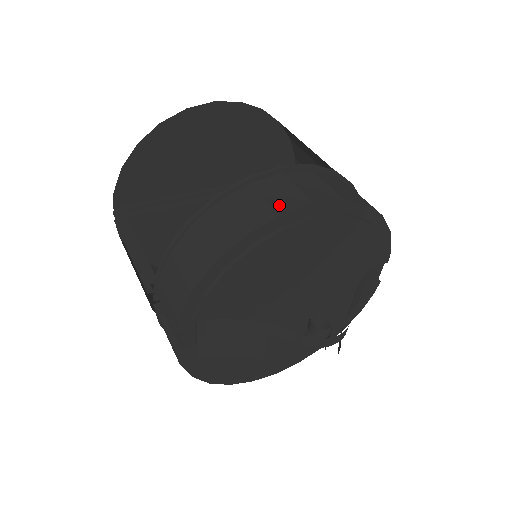
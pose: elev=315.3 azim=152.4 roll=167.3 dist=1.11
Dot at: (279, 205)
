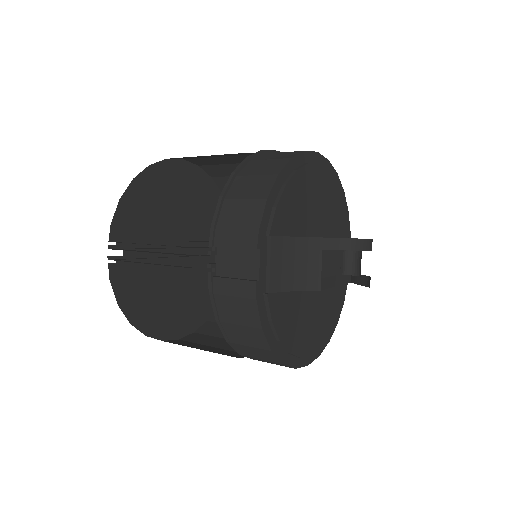
Dot at: (298, 151)
